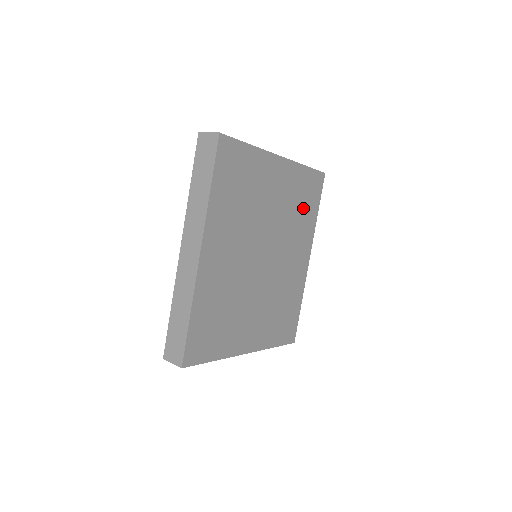
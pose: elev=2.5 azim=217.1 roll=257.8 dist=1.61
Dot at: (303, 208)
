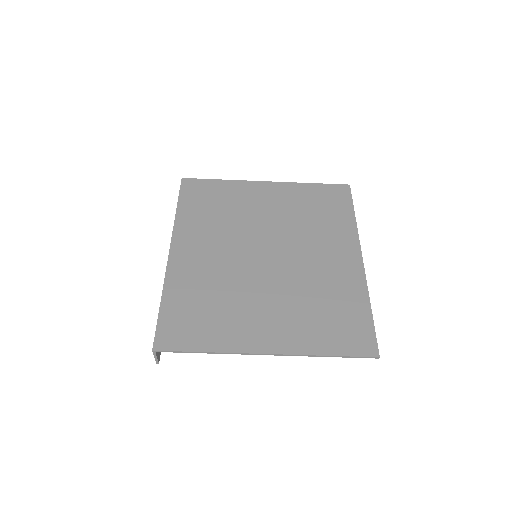
Dot at: (322, 214)
